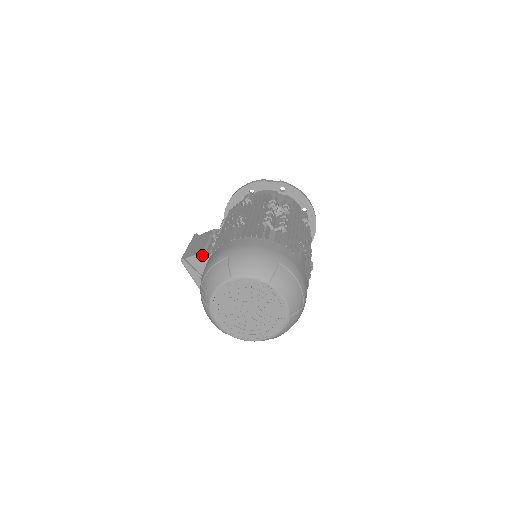
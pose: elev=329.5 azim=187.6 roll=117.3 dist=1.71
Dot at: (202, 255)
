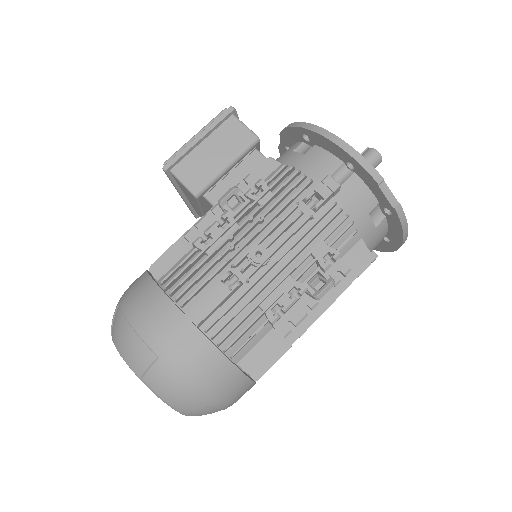
Dot at: (192, 194)
